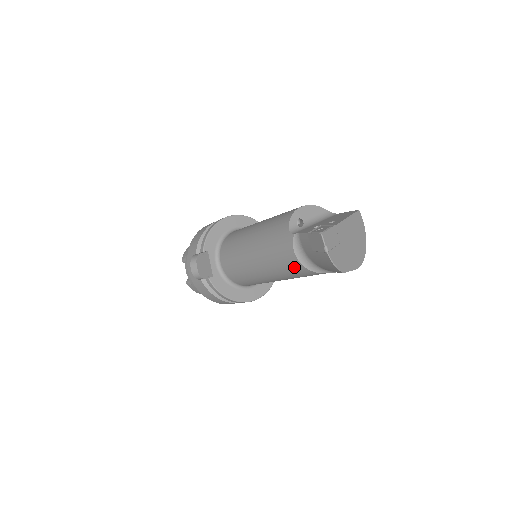
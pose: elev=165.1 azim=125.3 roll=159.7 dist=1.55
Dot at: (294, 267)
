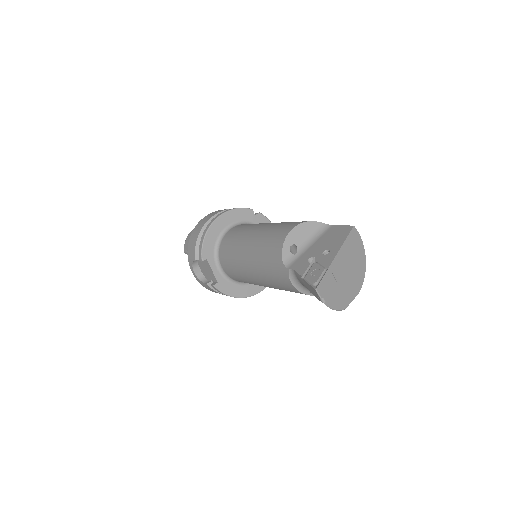
Dot at: (295, 292)
